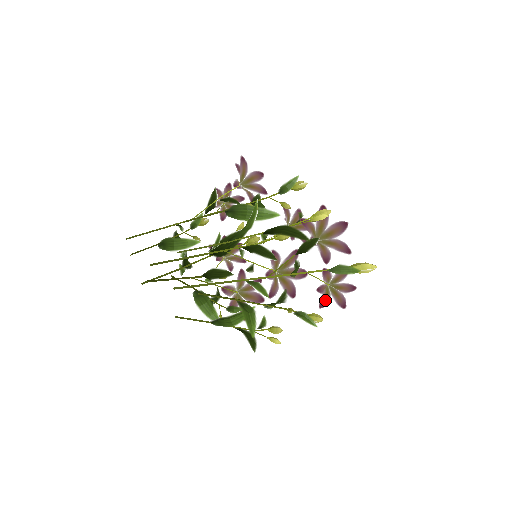
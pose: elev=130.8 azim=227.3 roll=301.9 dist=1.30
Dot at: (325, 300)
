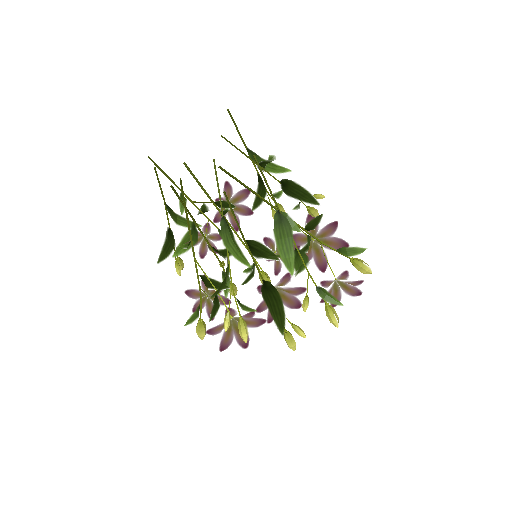
Dot at: occluded
